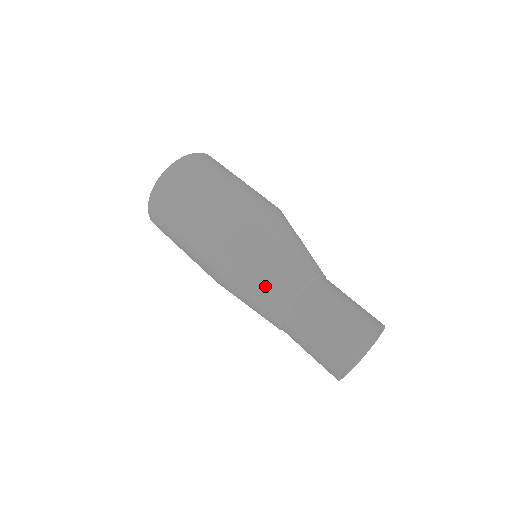
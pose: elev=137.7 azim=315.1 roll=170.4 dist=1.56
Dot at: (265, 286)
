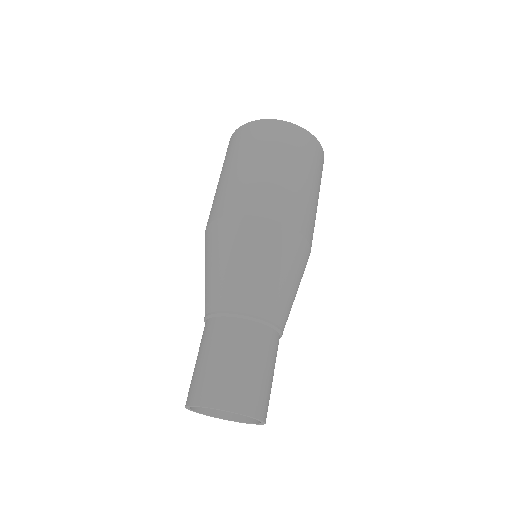
Dot at: (209, 284)
